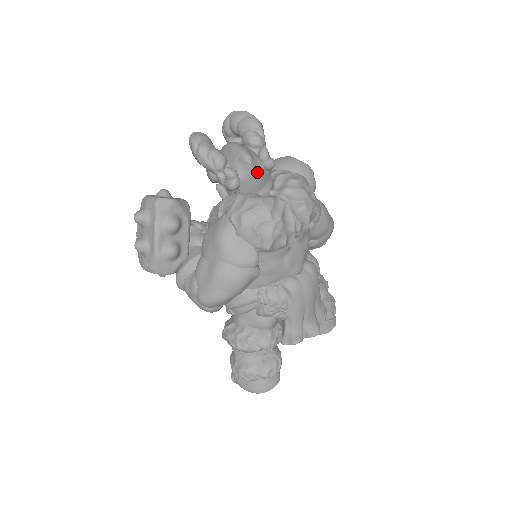
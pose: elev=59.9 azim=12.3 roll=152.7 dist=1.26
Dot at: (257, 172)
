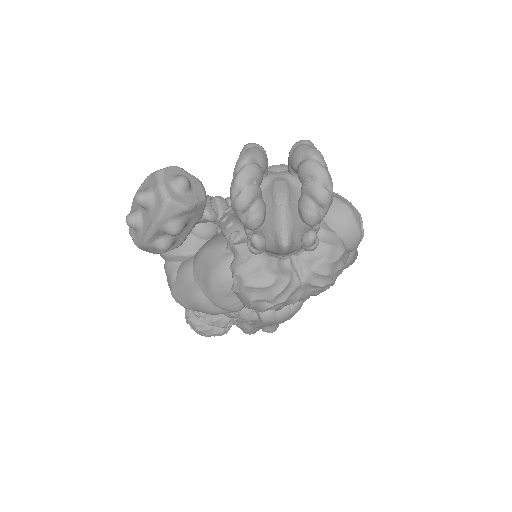
Dot at: (289, 252)
